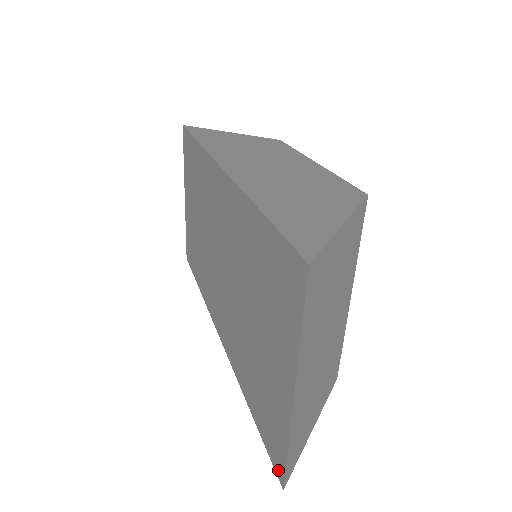
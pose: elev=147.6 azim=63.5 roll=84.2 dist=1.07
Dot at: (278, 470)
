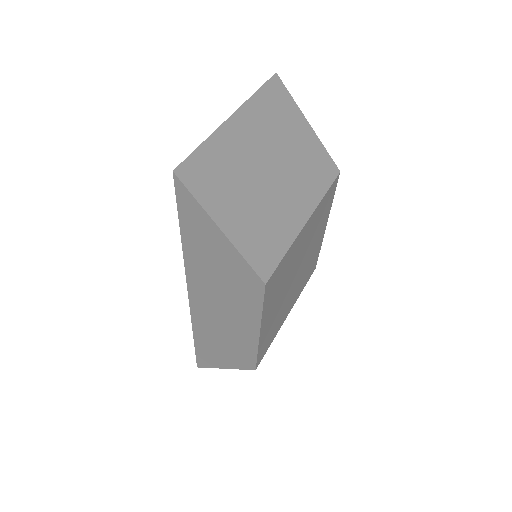
Dot at: occluded
